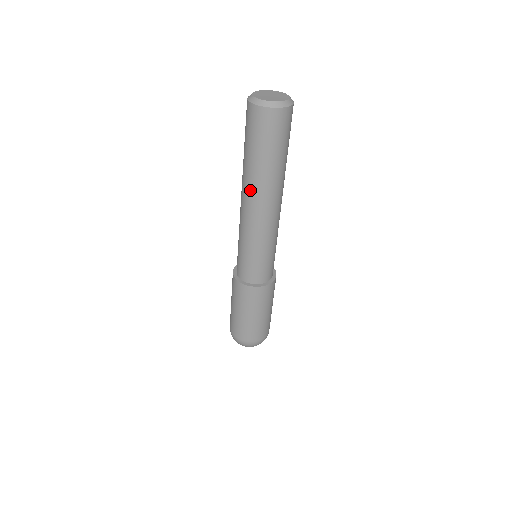
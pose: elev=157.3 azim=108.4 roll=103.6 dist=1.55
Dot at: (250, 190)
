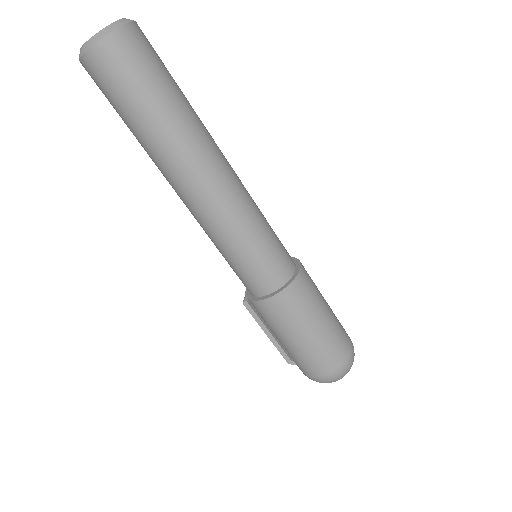
Dot at: (189, 158)
